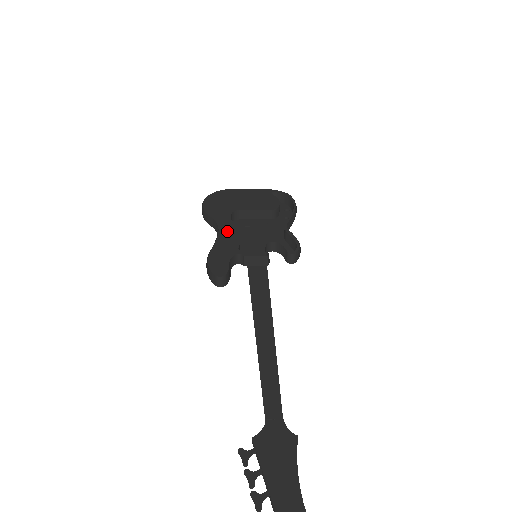
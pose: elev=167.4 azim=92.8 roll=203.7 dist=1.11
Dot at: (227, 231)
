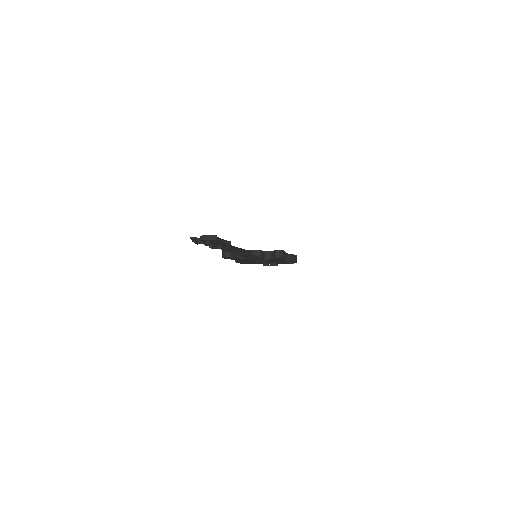
Dot at: occluded
